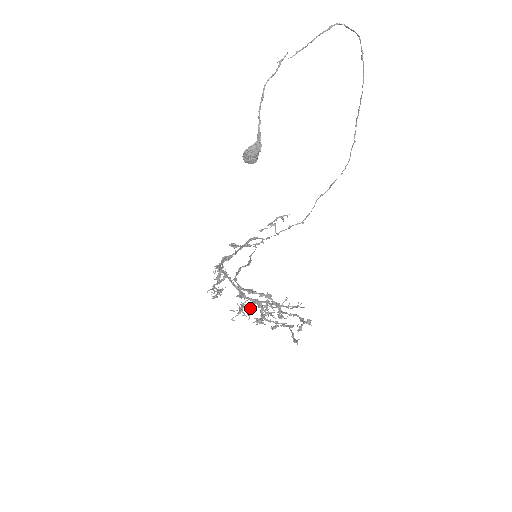
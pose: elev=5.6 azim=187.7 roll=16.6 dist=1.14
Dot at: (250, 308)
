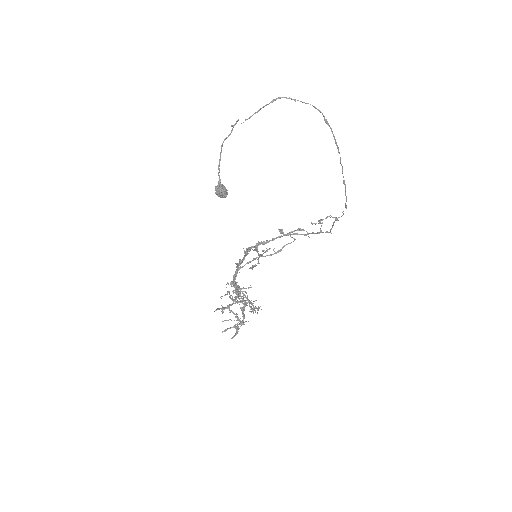
Dot at: (245, 292)
